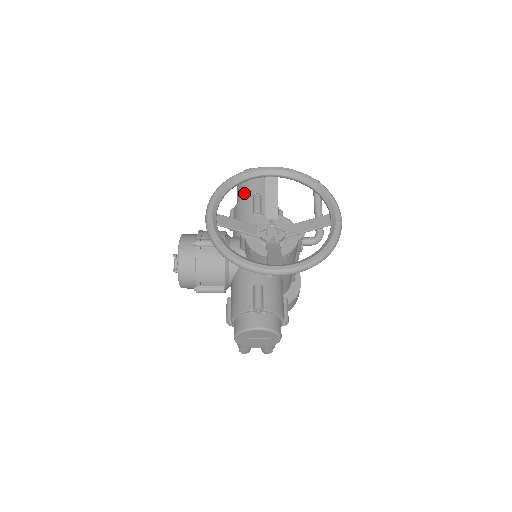
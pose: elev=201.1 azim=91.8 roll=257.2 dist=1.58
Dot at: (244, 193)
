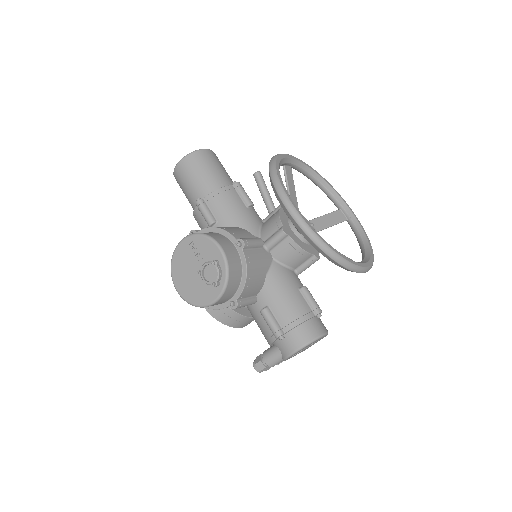
Dot at: (215, 180)
